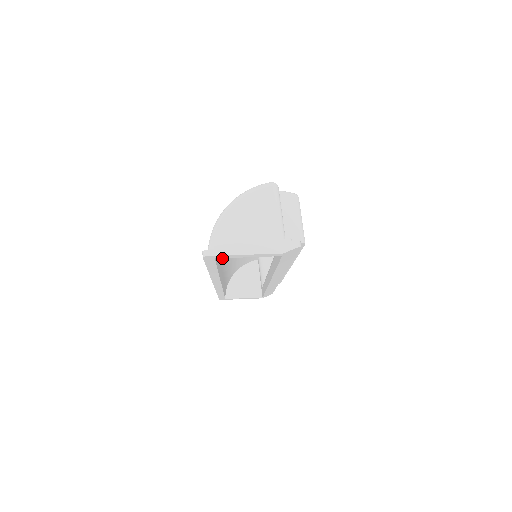
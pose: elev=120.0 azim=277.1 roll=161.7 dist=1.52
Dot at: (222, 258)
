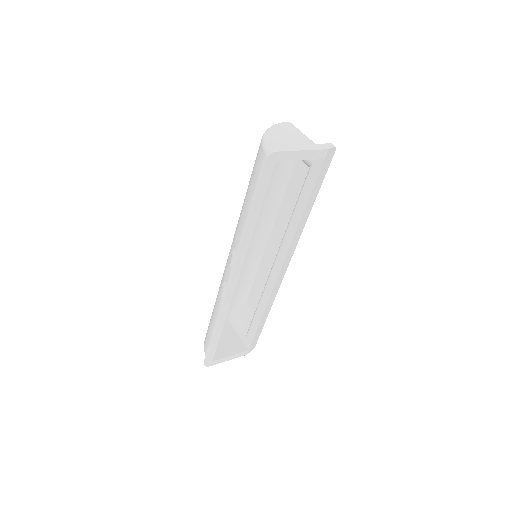
Dot at: occluded
